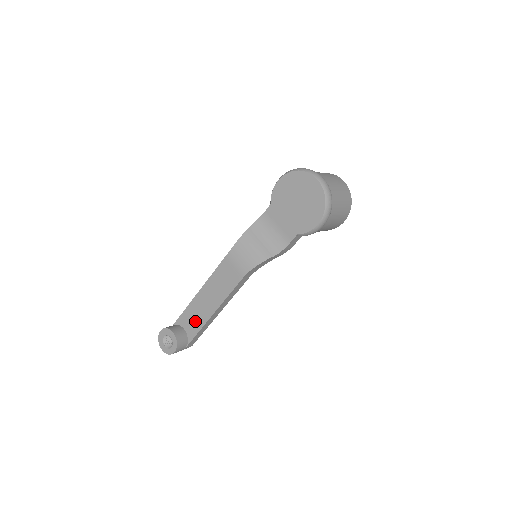
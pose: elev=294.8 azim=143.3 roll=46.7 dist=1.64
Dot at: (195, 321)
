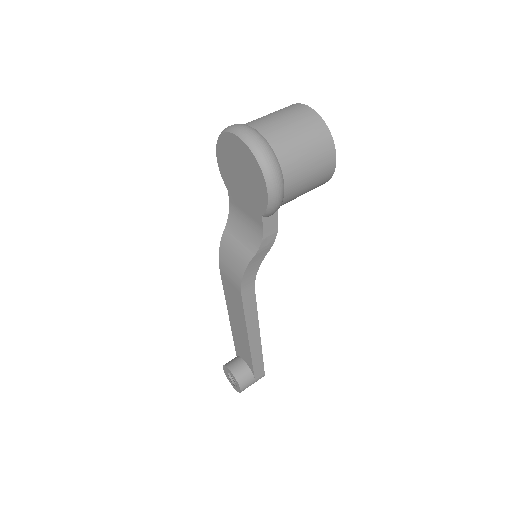
Dot at: (244, 350)
